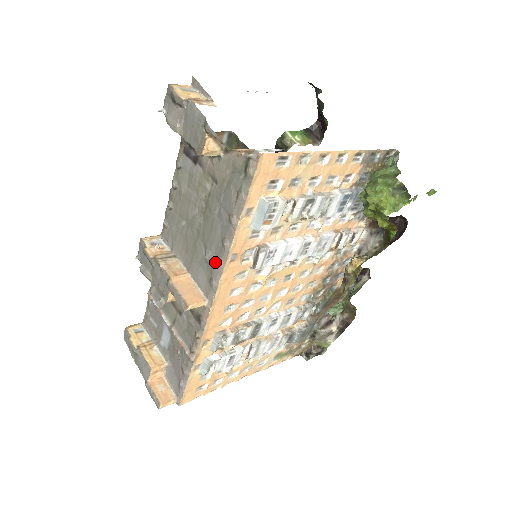
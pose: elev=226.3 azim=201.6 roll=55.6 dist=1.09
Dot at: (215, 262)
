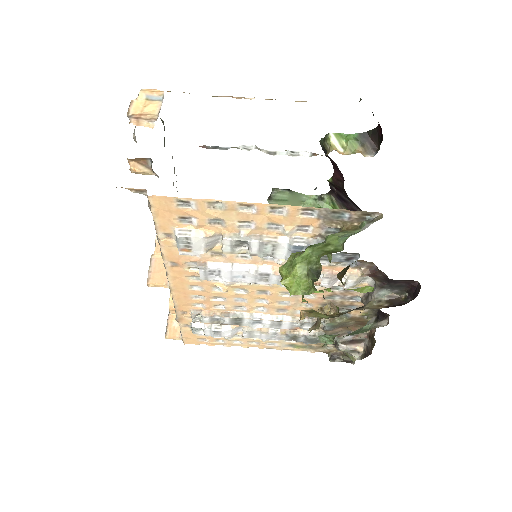
Dot at: occluded
